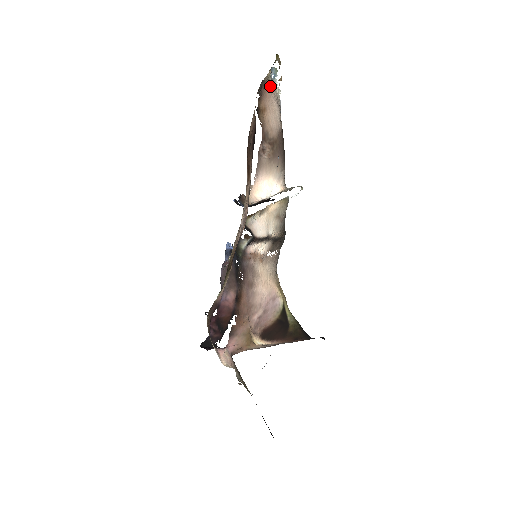
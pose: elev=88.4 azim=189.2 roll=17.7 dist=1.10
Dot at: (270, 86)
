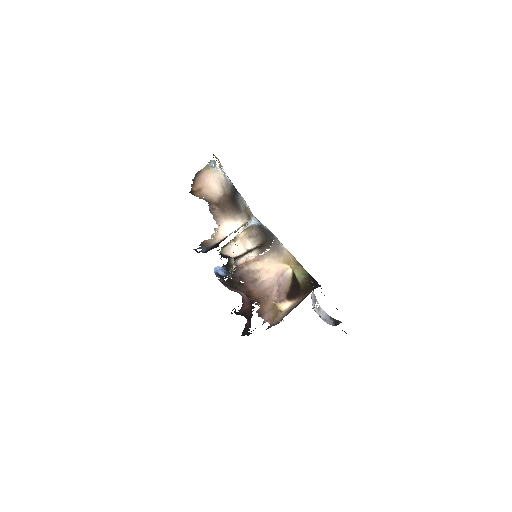
Dot at: (207, 173)
